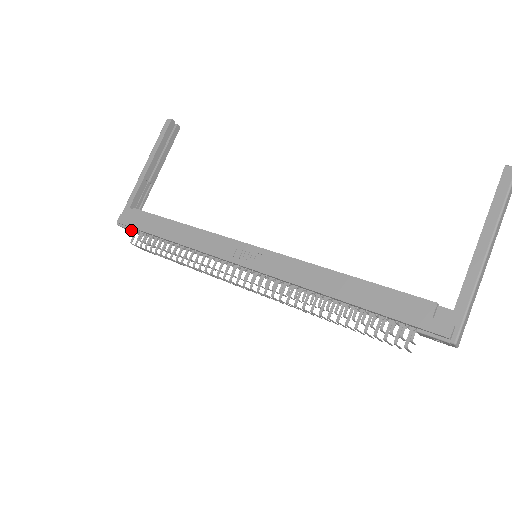
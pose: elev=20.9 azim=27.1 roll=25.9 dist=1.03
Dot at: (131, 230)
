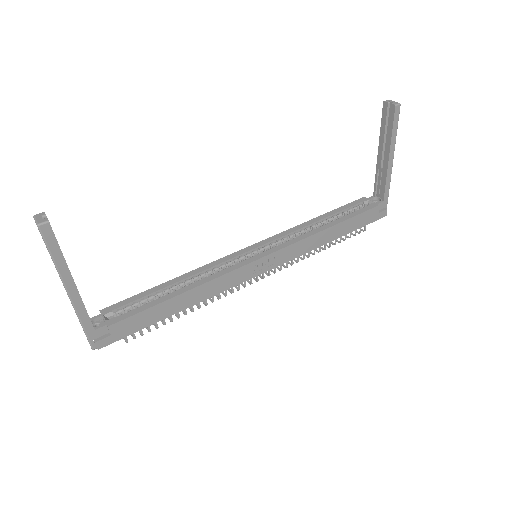
Dot at: (119, 338)
